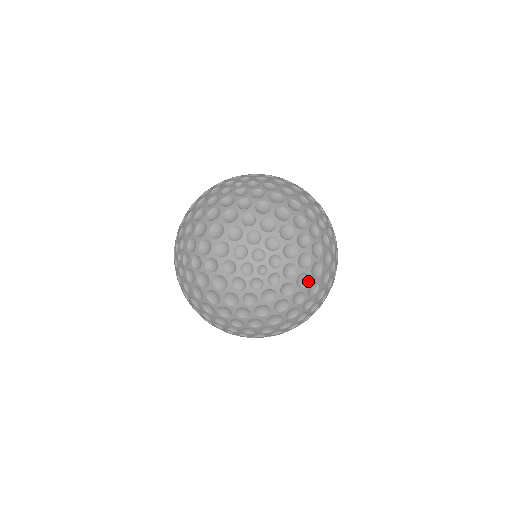
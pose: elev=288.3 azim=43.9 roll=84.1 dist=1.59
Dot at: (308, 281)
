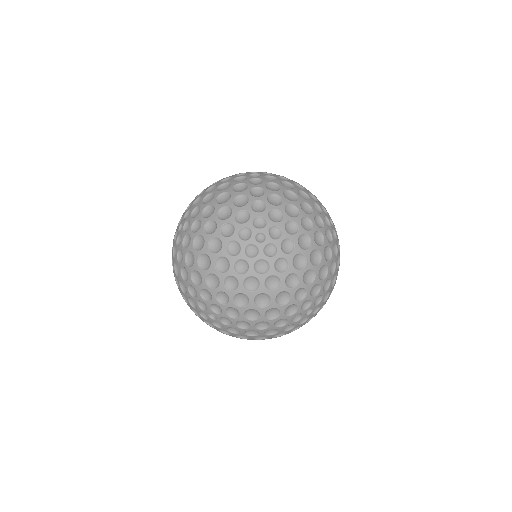
Dot at: (259, 313)
